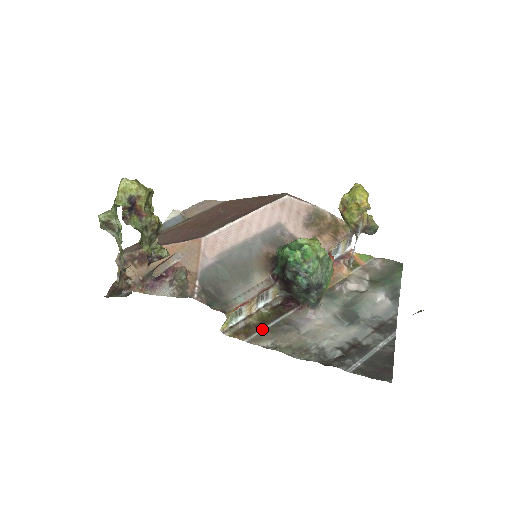
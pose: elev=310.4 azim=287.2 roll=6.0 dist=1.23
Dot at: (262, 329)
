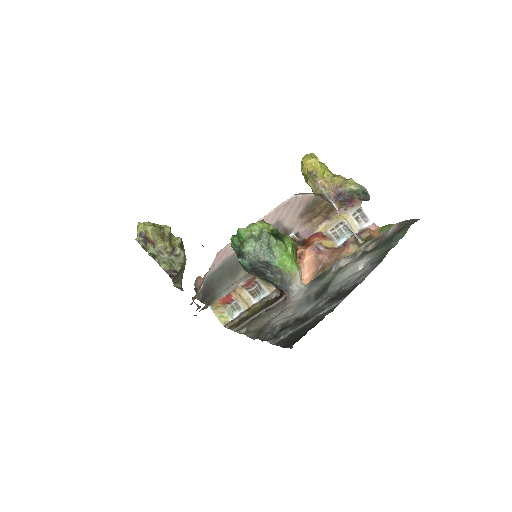
Dot at: (249, 319)
